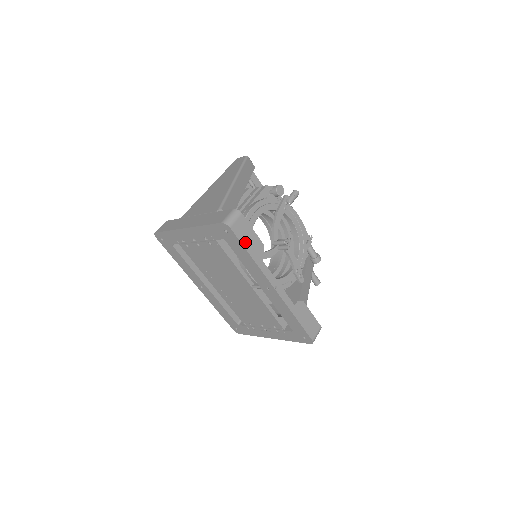
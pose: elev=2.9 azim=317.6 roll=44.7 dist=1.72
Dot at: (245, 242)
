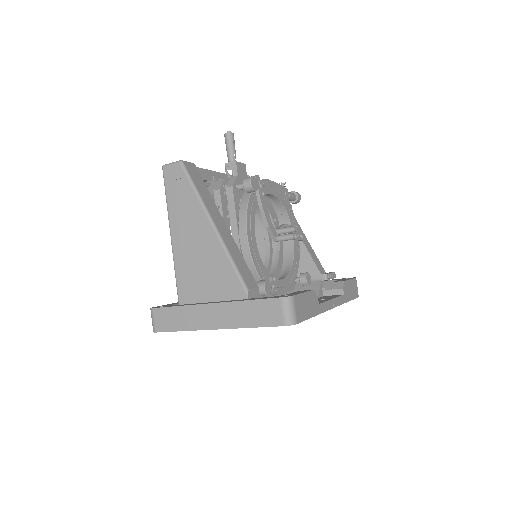
Dot at: (307, 313)
